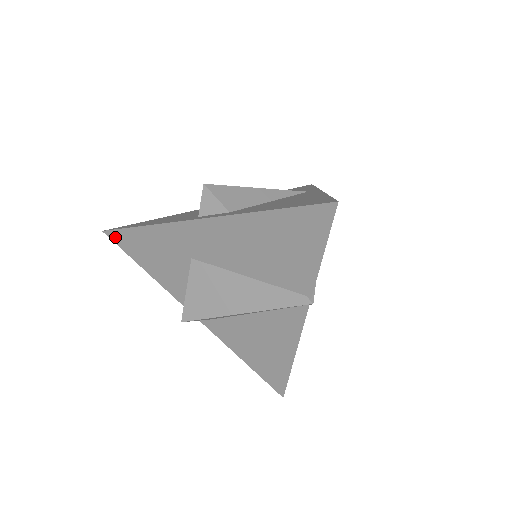
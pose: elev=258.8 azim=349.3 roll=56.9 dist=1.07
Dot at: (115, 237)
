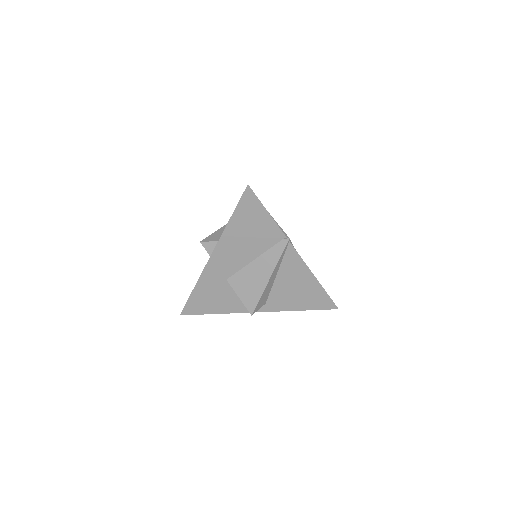
Dot at: (187, 311)
